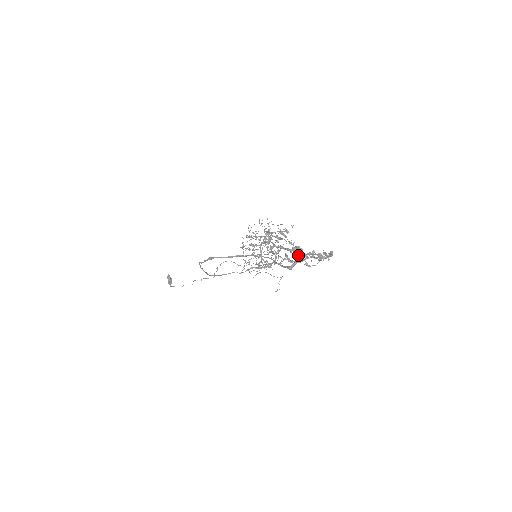
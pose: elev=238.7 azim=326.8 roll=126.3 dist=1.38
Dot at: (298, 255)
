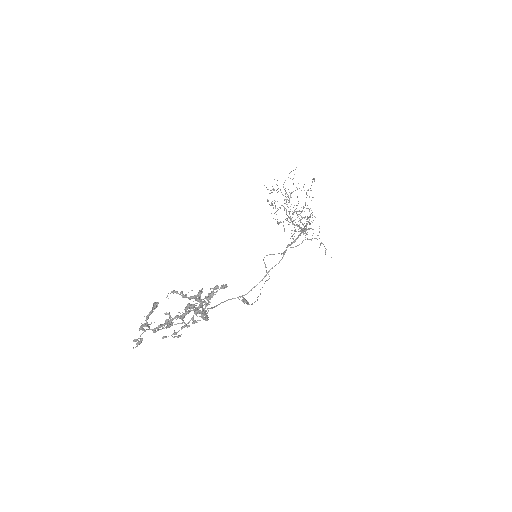
Dot at: (202, 301)
